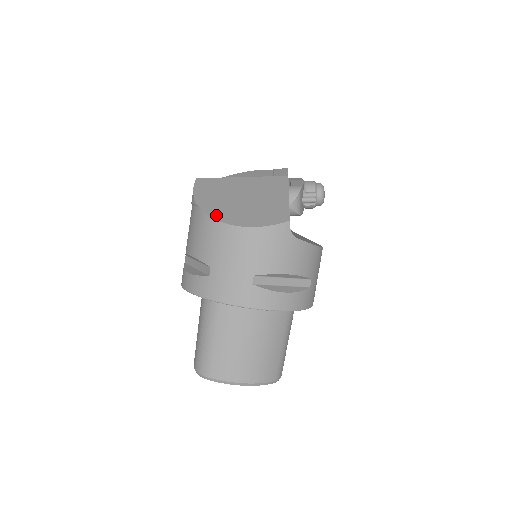
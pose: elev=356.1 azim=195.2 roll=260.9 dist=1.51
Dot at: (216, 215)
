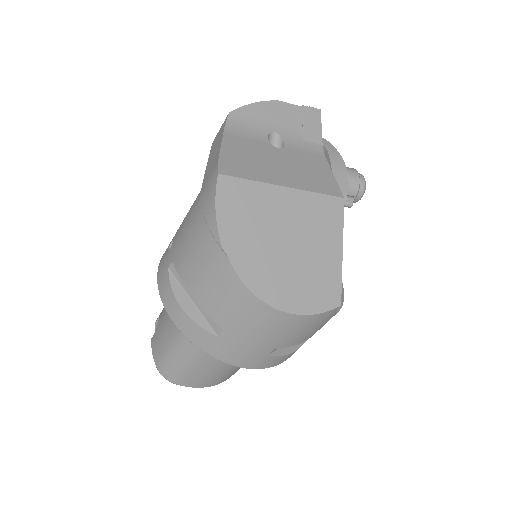
Dot at: (252, 281)
